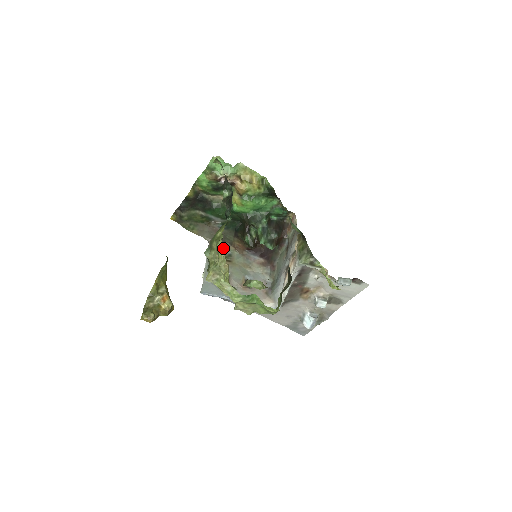
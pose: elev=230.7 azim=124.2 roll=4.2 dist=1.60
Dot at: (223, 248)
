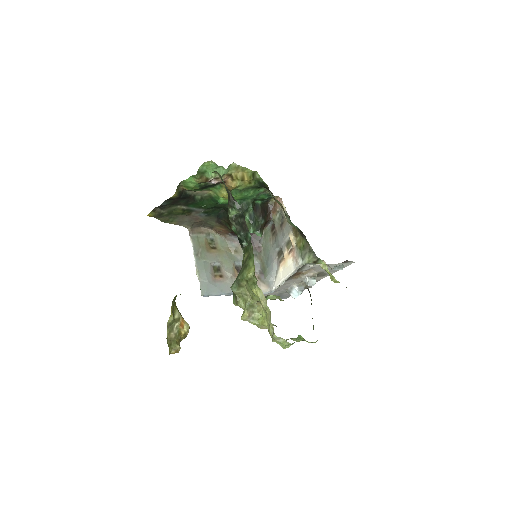
Dot at: (262, 296)
